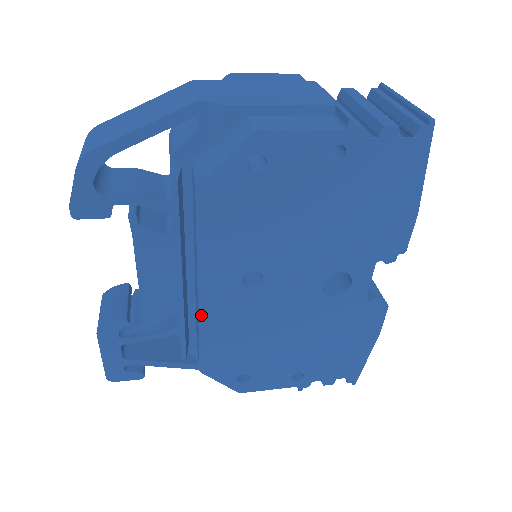
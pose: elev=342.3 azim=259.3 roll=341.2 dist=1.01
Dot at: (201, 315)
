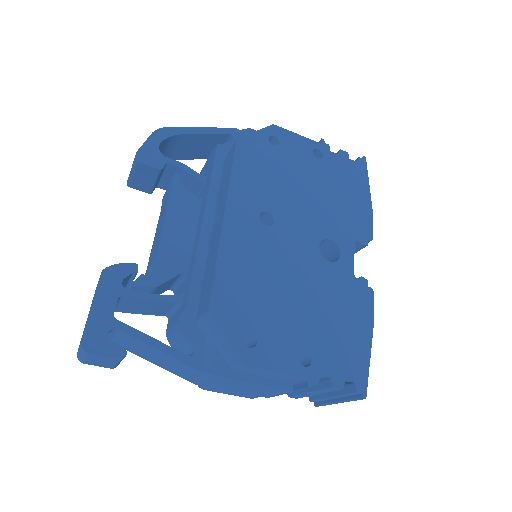
Dot at: (222, 239)
